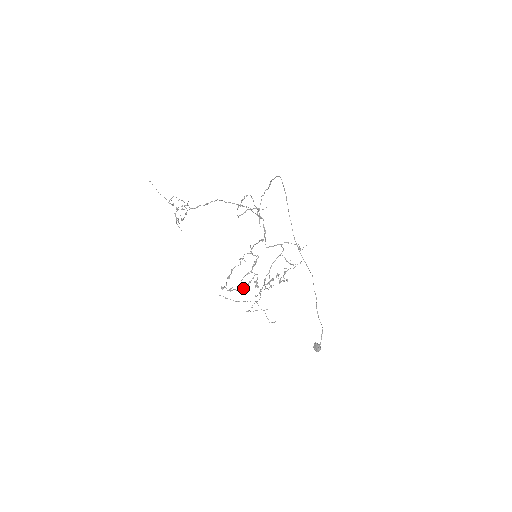
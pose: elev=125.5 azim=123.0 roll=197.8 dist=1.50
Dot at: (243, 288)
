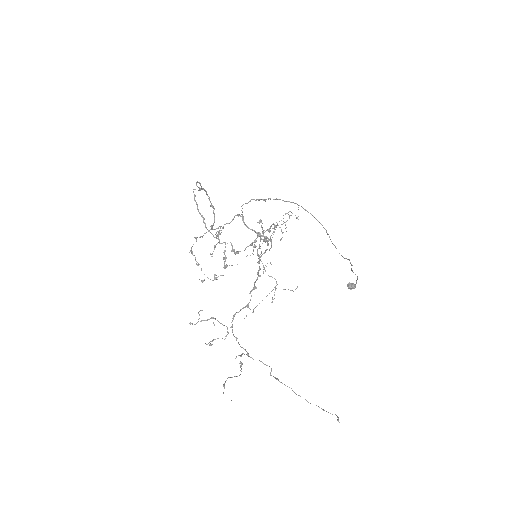
Dot at: (225, 266)
